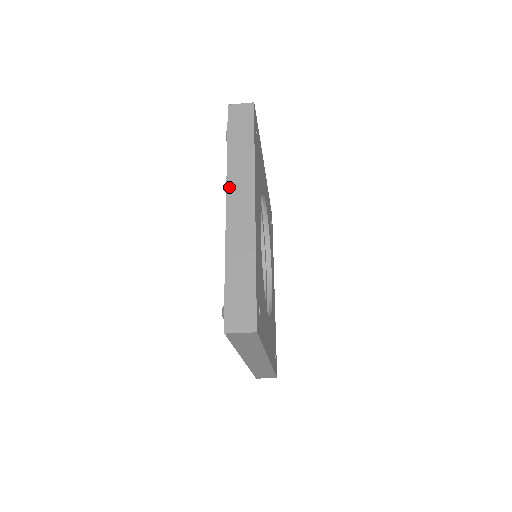
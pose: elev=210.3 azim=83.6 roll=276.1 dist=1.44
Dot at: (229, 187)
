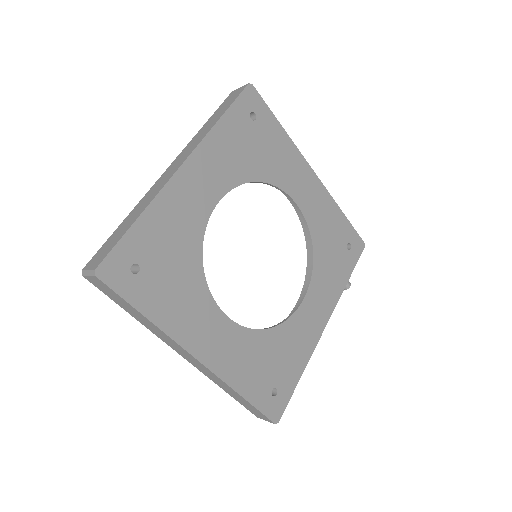
Dot at: (179, 156)
